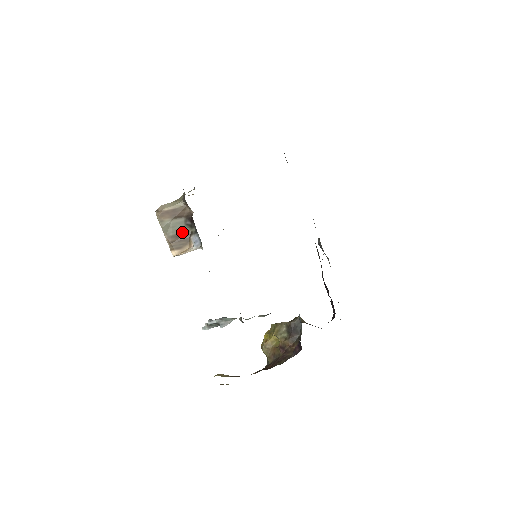
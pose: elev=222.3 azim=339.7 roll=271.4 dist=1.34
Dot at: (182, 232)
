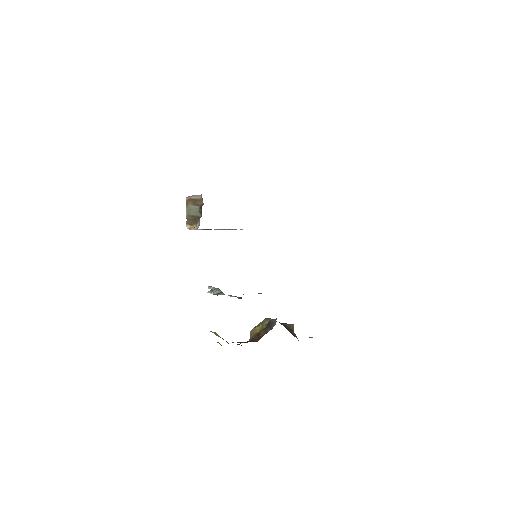
Dot at: (196, 215)
